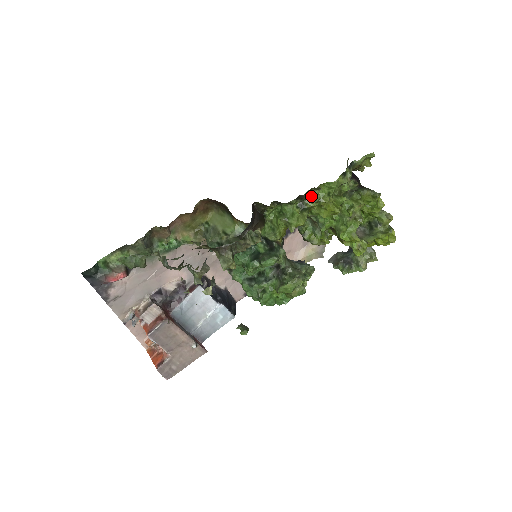
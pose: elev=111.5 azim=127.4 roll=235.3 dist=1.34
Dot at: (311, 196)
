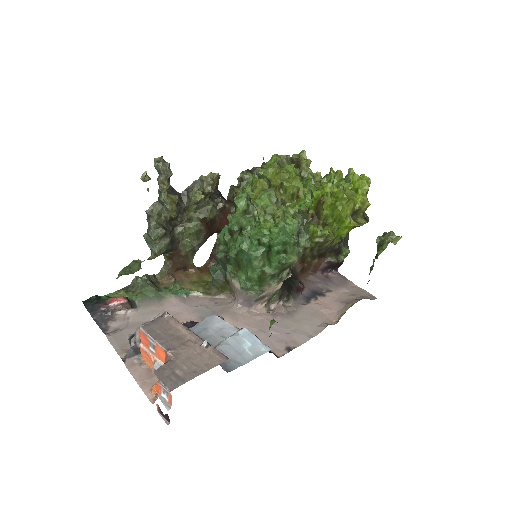
Dot at: (263, 170)
